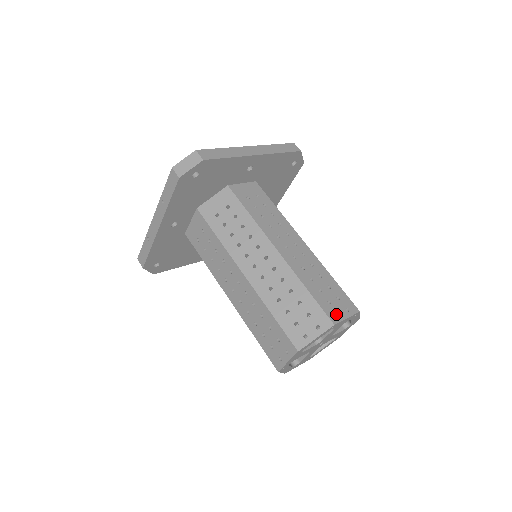
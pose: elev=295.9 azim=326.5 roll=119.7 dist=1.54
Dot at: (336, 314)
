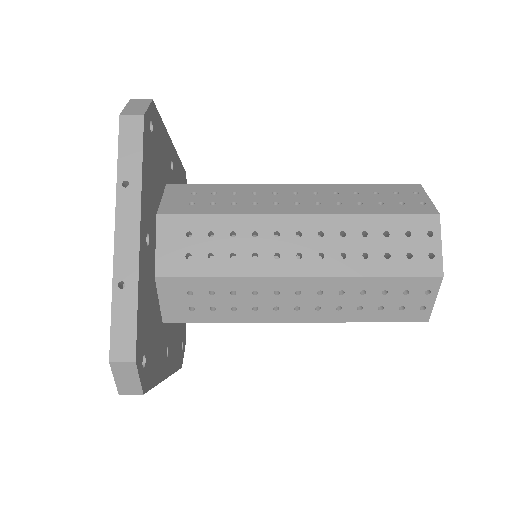
Dot at: occluded
